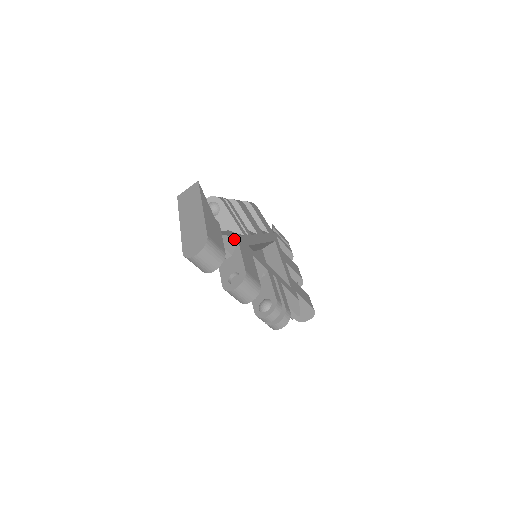
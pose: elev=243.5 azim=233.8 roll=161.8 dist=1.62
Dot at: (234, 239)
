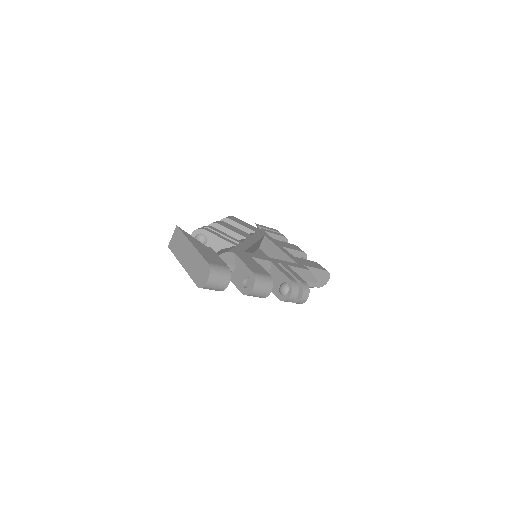
Dot at: (230, 253)
